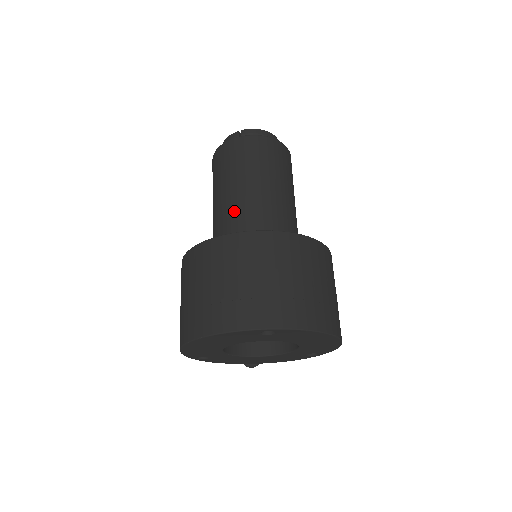
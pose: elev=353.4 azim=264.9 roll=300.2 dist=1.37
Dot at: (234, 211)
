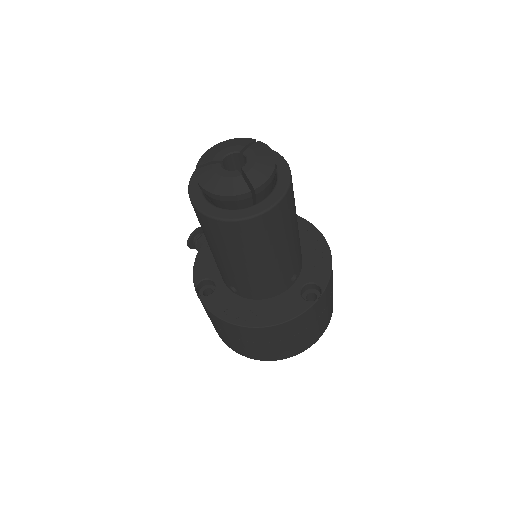
Dot at: (271, 276)
